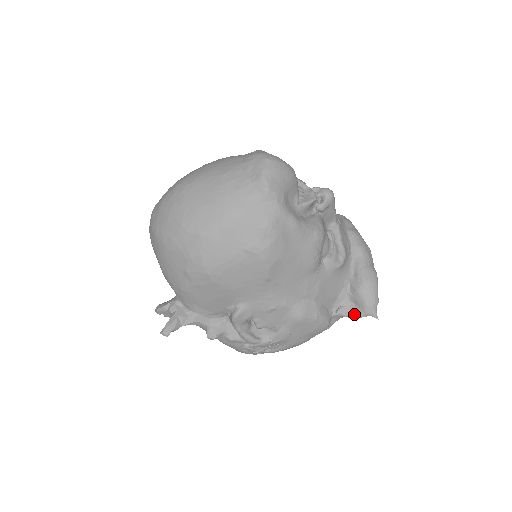
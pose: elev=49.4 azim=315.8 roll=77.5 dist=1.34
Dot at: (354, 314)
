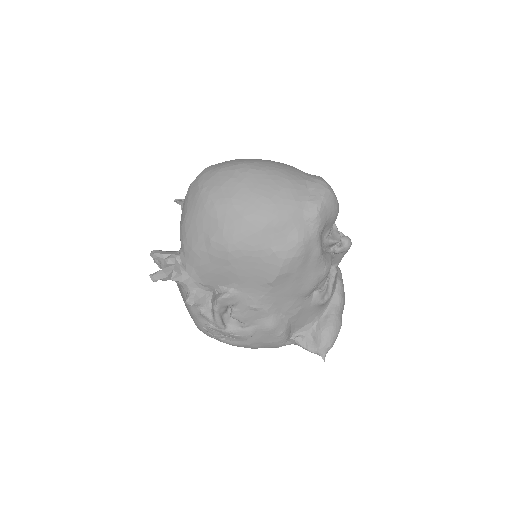
Dot at: (308, 347)
